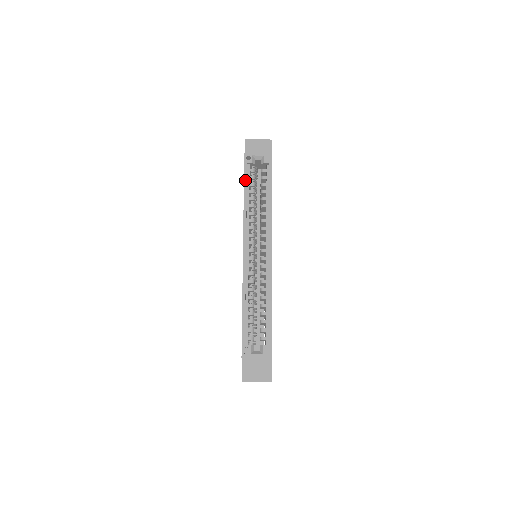
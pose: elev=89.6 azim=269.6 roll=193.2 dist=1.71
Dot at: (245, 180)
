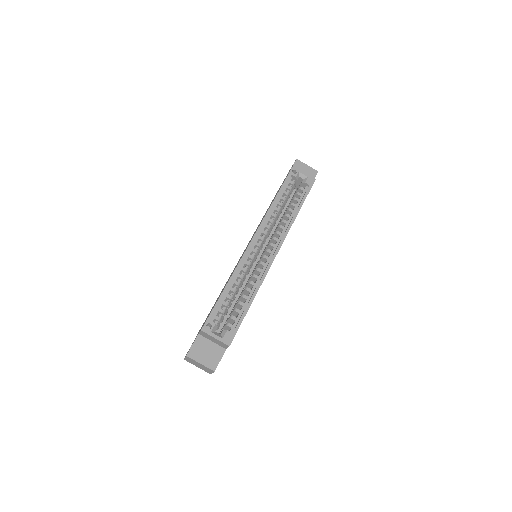
Dot at: (283, 186)
